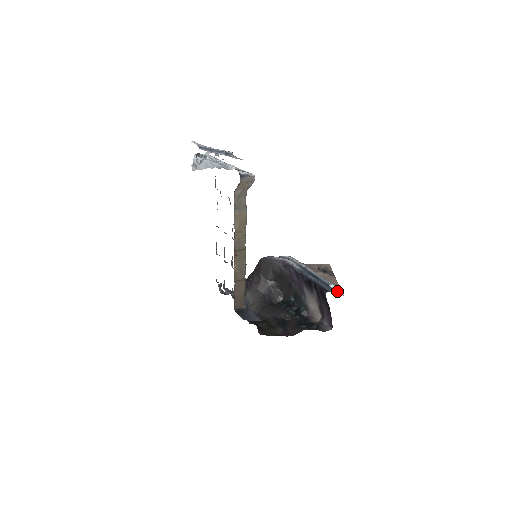
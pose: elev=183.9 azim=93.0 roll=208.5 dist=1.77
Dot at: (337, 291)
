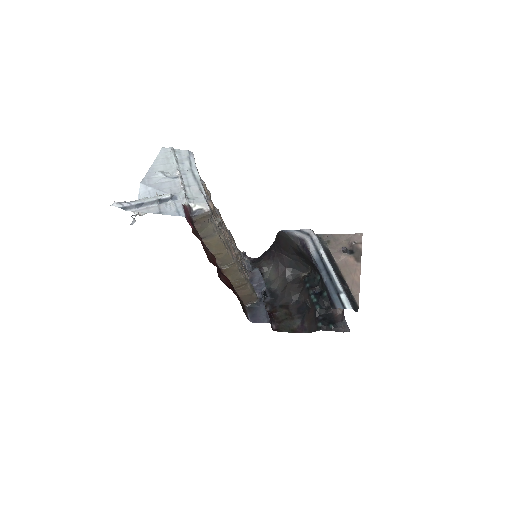
Dot at: (345, 307)
